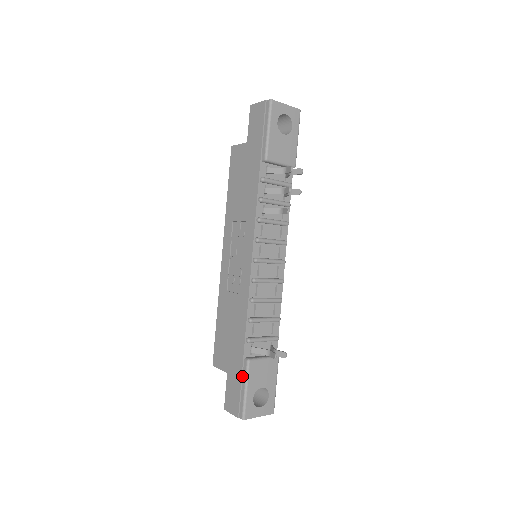
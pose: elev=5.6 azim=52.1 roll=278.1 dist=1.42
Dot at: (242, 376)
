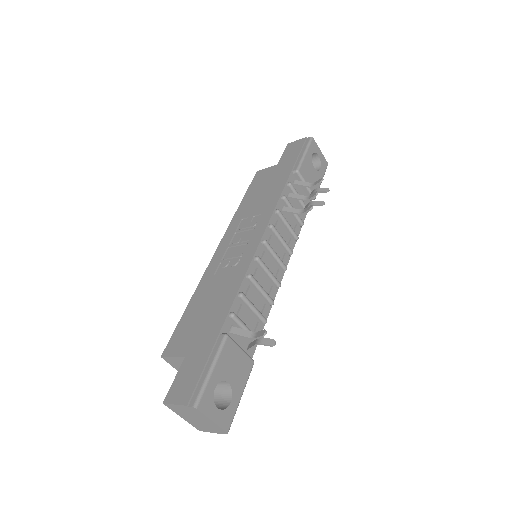
Dot at: (211, 353)
